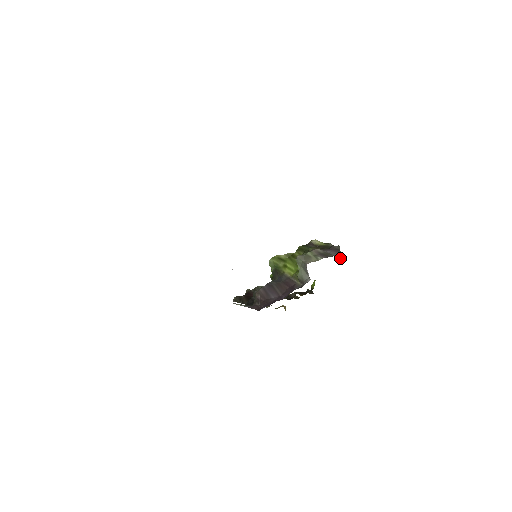
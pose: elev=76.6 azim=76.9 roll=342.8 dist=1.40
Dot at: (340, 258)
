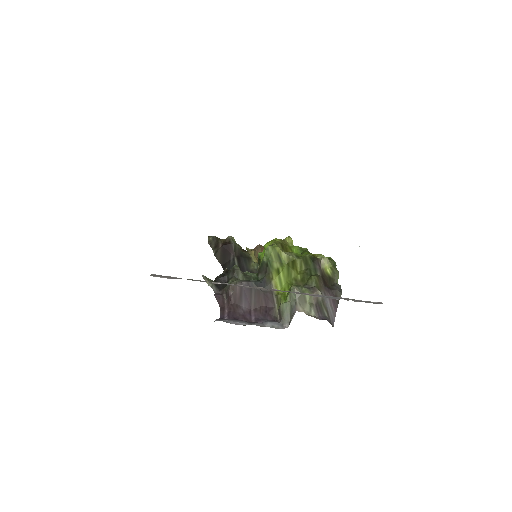
Dot at: (331, 322)
